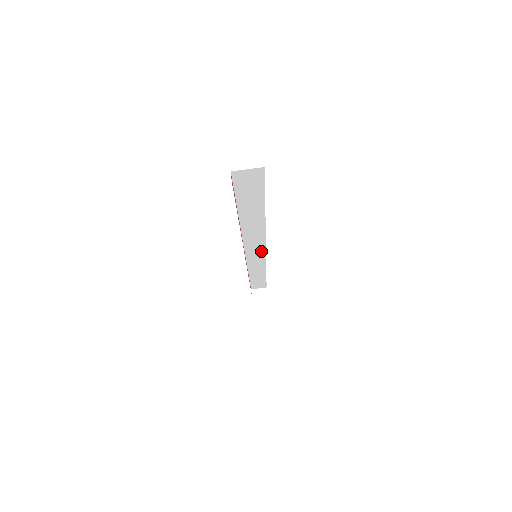
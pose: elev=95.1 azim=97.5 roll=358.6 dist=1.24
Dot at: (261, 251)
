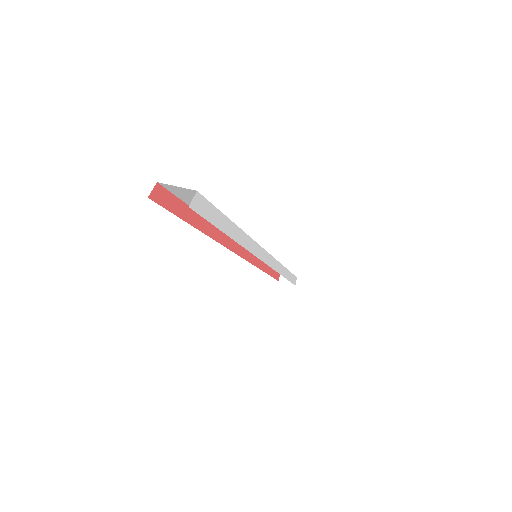
Dot at: occluded
